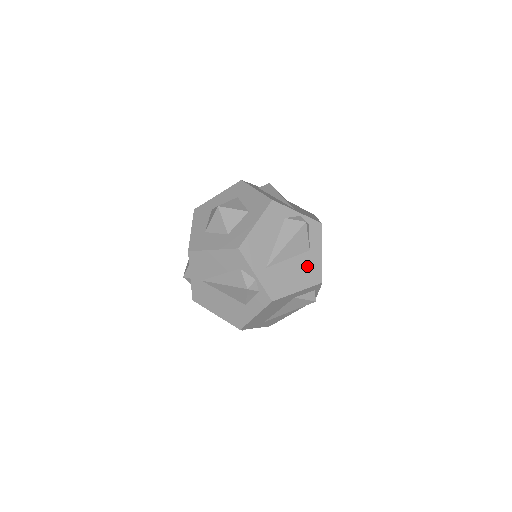
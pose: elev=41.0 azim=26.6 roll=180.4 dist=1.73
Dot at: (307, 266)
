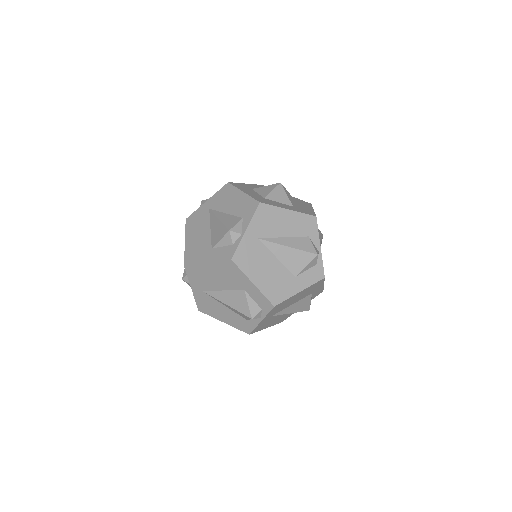
Dot at: occluded
